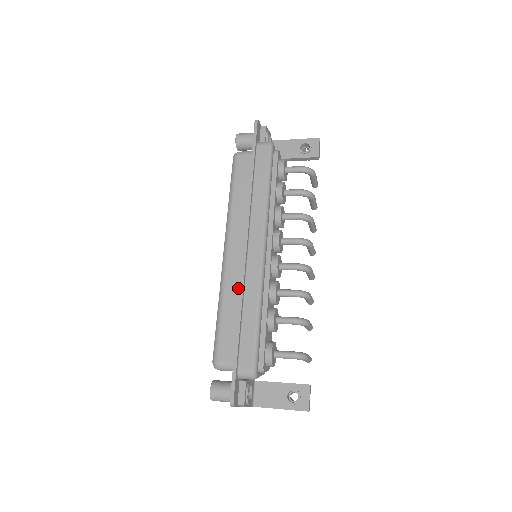
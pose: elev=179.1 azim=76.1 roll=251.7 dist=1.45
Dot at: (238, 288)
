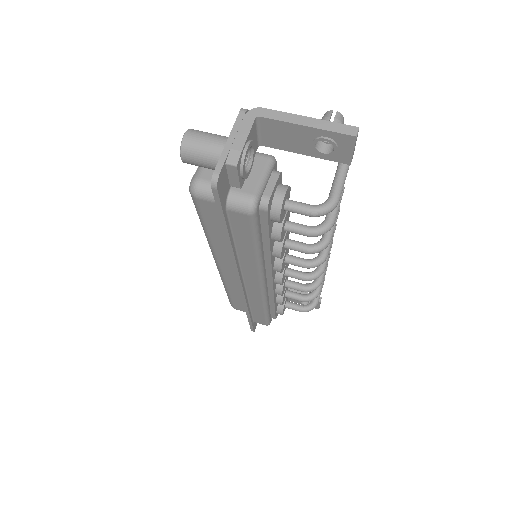
Dot at: occluded
